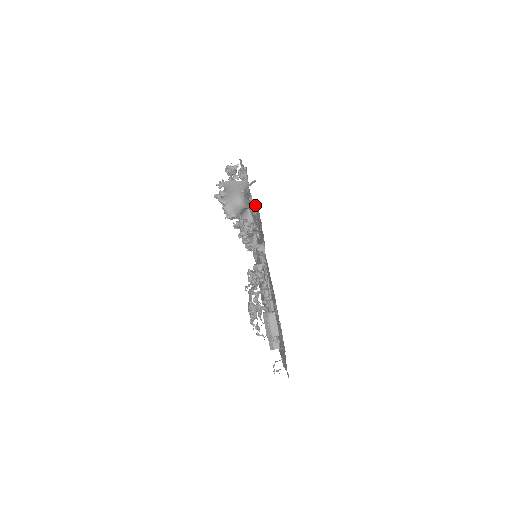
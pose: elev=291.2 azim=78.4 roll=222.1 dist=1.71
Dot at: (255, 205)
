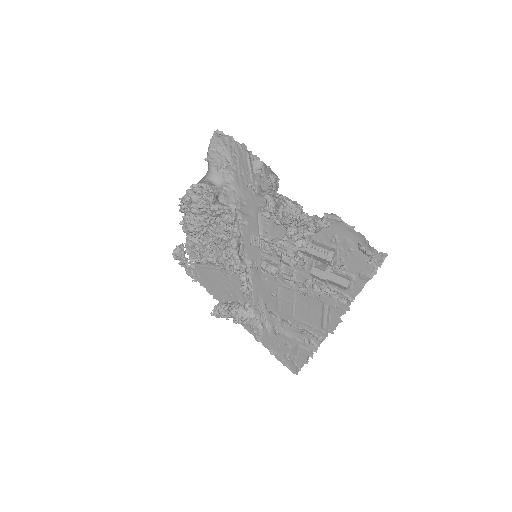
Dot at: (224, 147)
